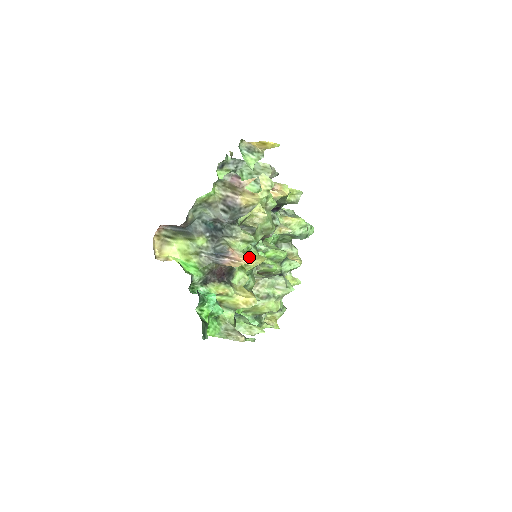
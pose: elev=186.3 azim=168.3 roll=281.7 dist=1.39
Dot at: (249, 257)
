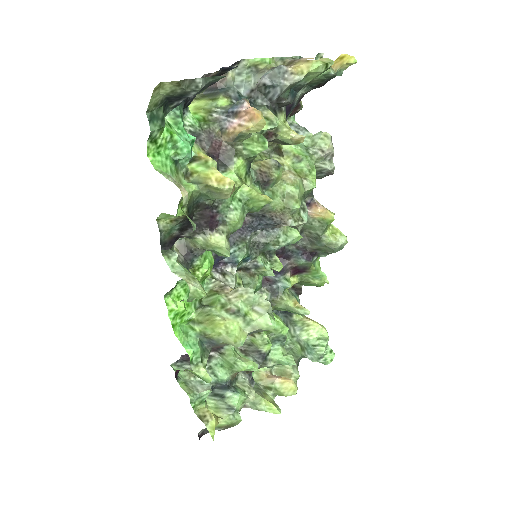
Dot at: (262, 124)
